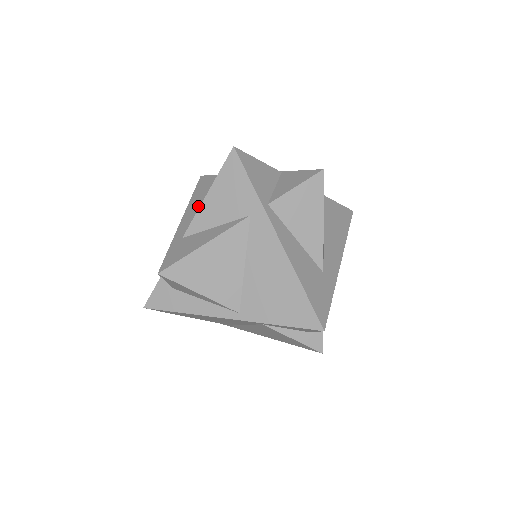
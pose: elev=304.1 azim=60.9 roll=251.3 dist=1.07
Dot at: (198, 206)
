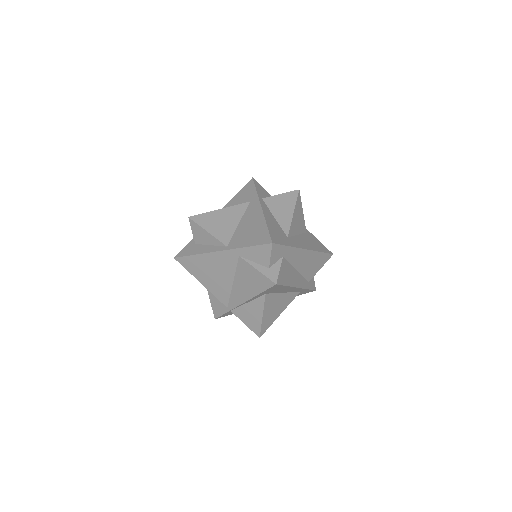
Dot at: occluded
